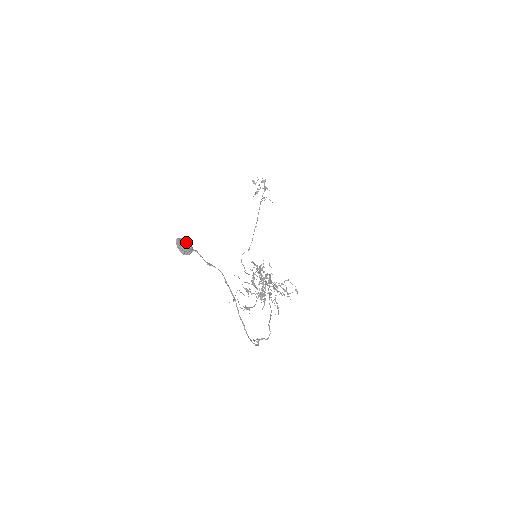
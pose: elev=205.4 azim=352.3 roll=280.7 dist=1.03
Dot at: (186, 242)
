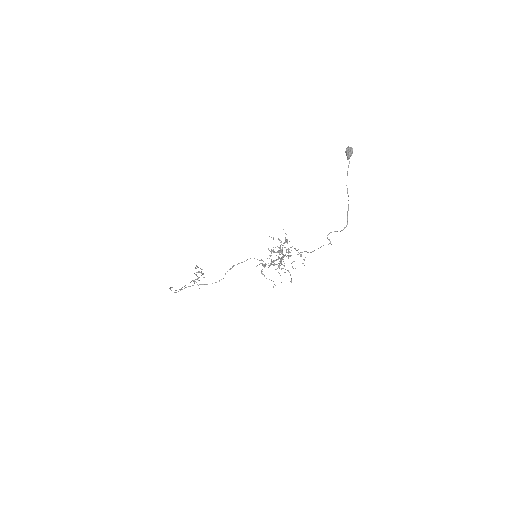
Dot at: (351, 152)
